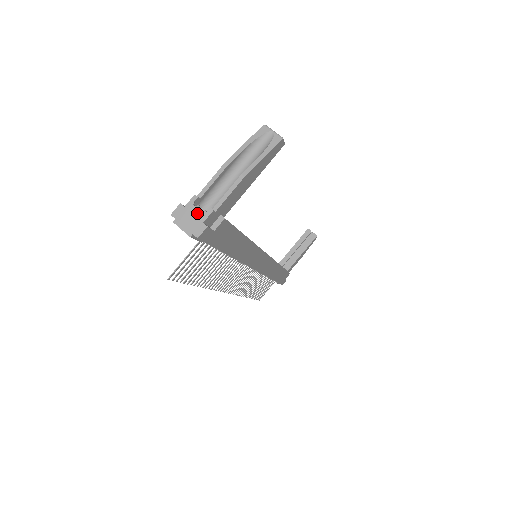
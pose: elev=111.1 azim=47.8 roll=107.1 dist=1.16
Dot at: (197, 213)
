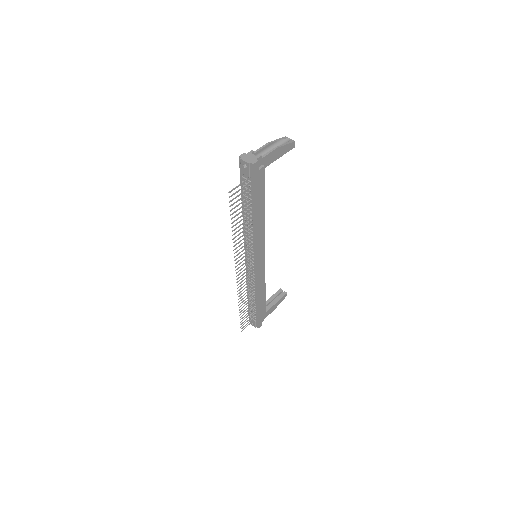
Dot at: (253, 156)
